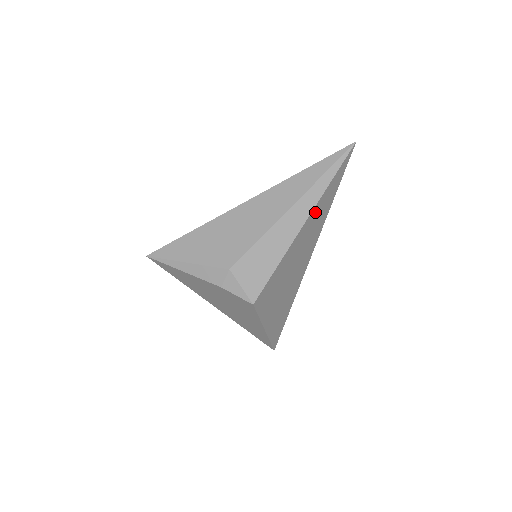
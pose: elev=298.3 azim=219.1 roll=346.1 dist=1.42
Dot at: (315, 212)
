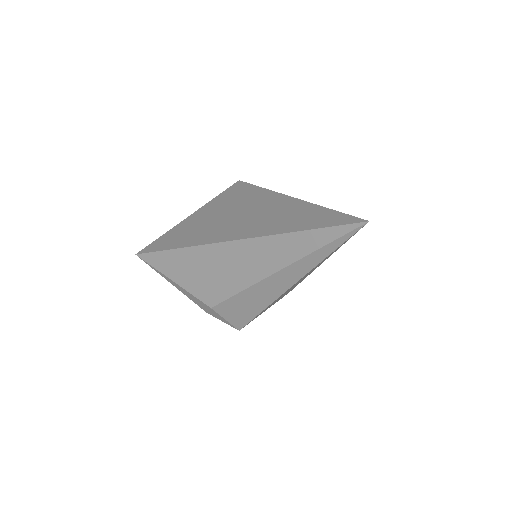
Dot at: occluded
